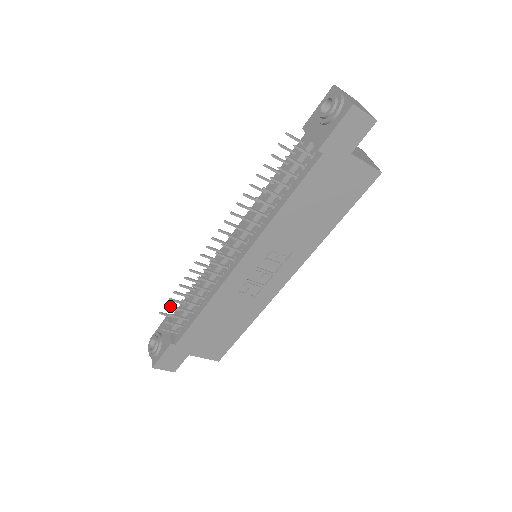
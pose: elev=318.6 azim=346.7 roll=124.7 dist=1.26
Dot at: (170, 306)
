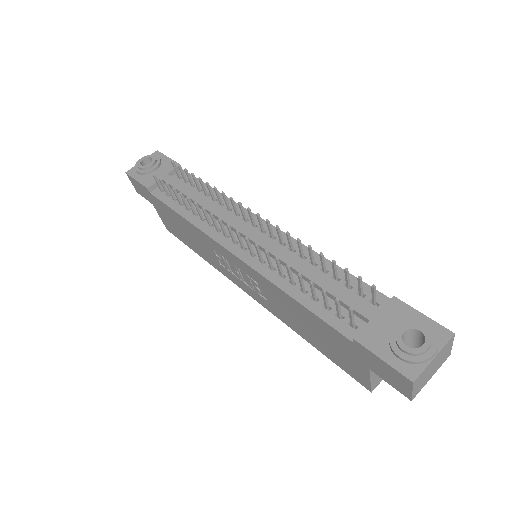
Dot at: occluded
